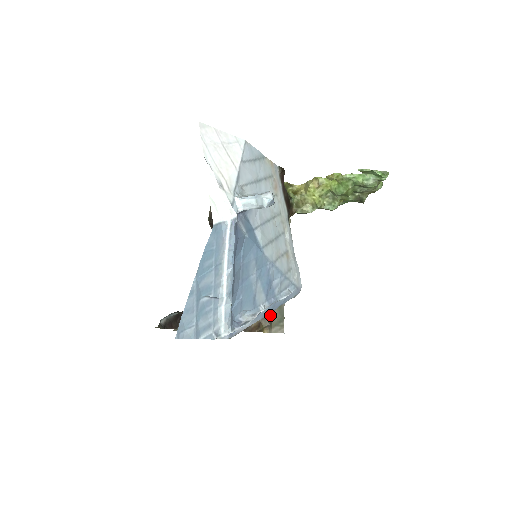
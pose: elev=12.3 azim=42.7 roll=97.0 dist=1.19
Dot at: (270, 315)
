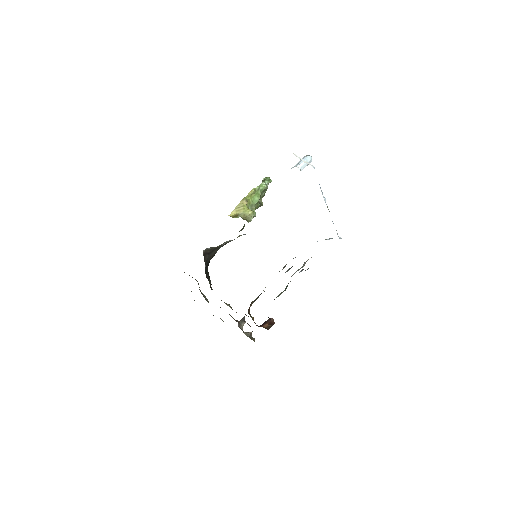
Dot at: occluded
